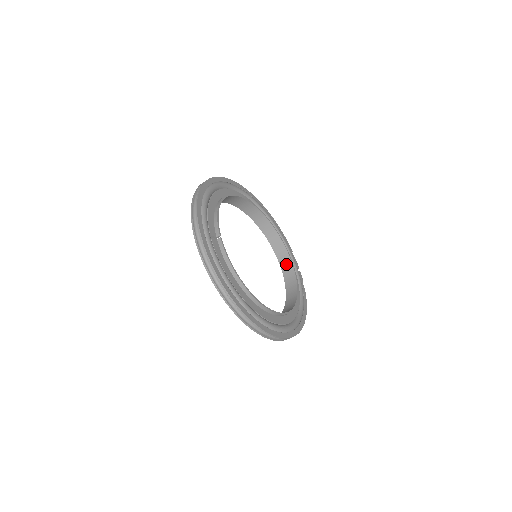
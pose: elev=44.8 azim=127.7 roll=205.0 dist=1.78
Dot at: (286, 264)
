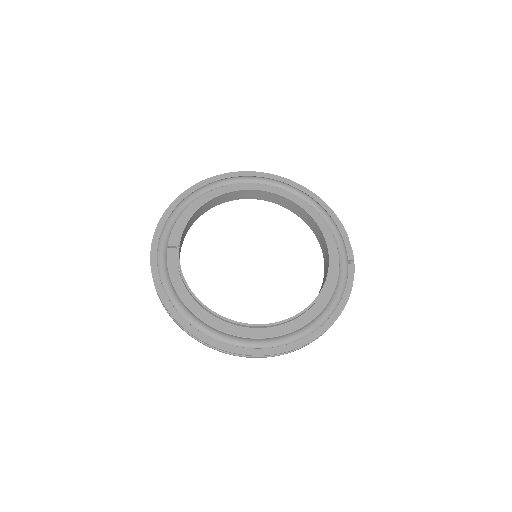
Dot at: (326, 257)
